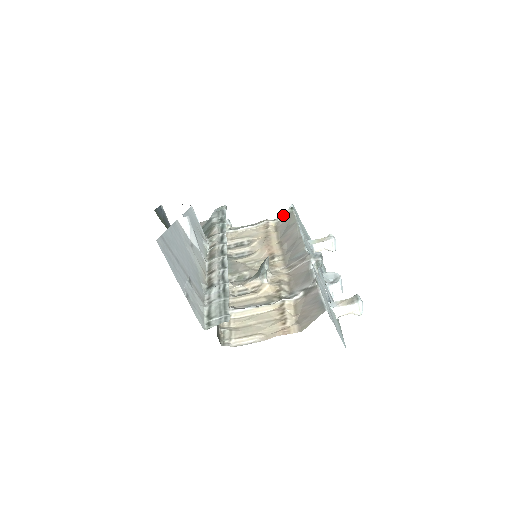
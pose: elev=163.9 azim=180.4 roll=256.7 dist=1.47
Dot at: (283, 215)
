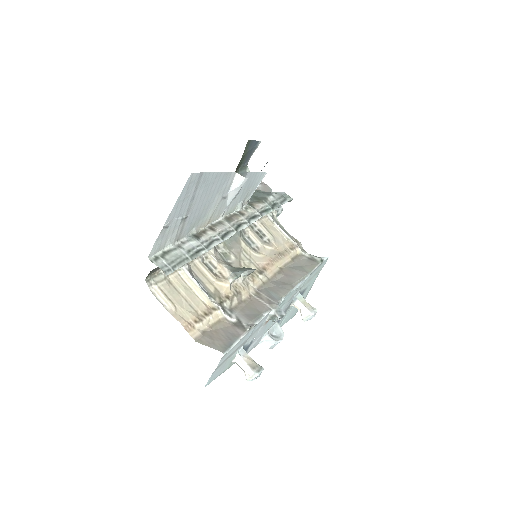
Dot at: (312, 256)
